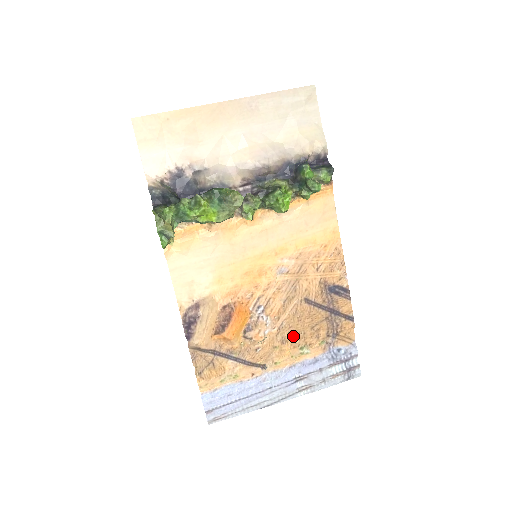
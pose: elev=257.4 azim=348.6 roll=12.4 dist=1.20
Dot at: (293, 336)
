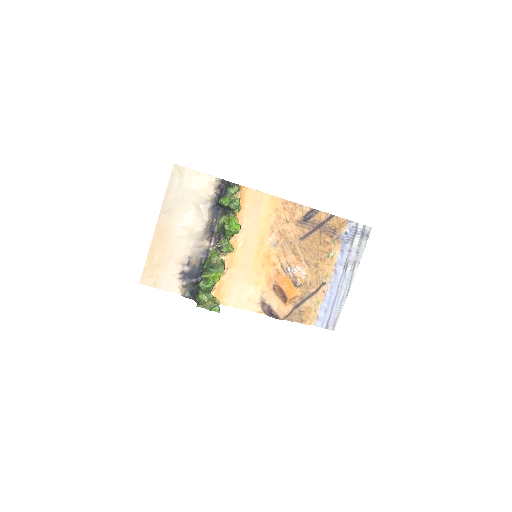
Dot at: (317, 258)
